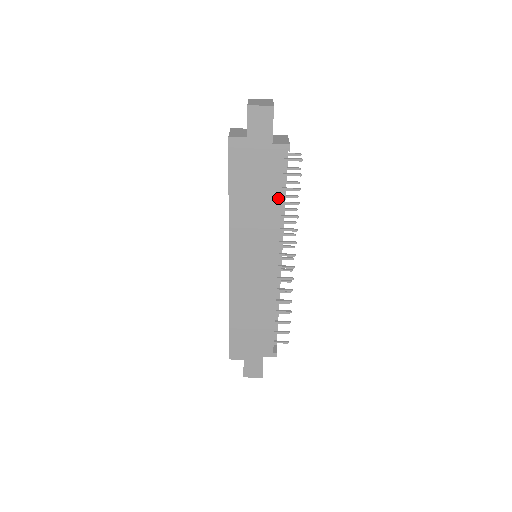
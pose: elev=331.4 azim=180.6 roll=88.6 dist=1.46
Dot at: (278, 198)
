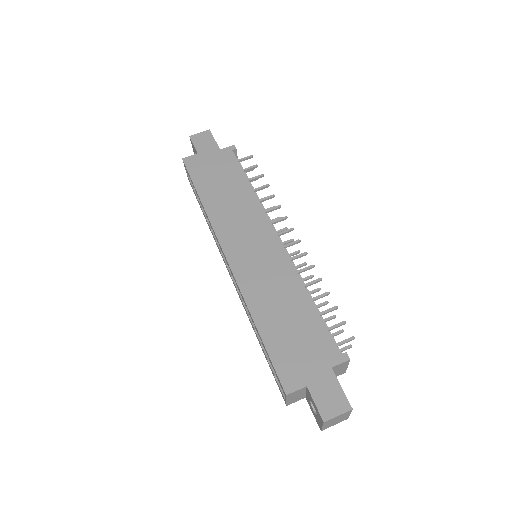
Dot at: (245, 182)
